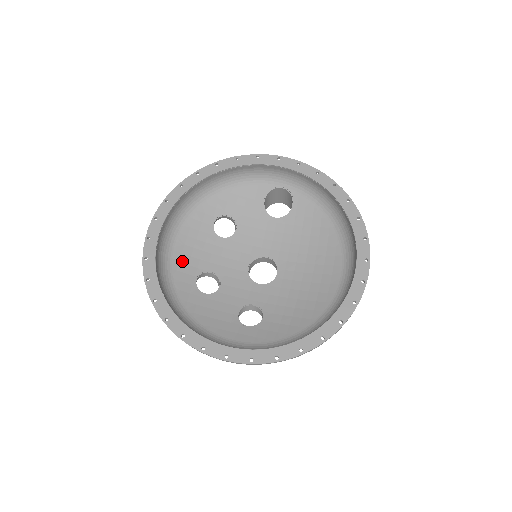
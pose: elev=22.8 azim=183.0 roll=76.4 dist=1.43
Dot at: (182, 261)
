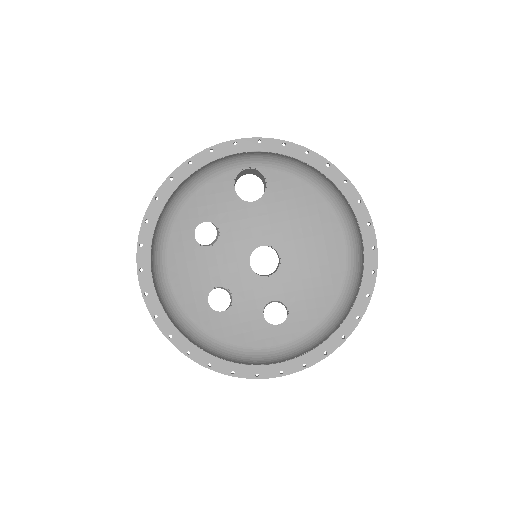
Dot at: (185, 292)
